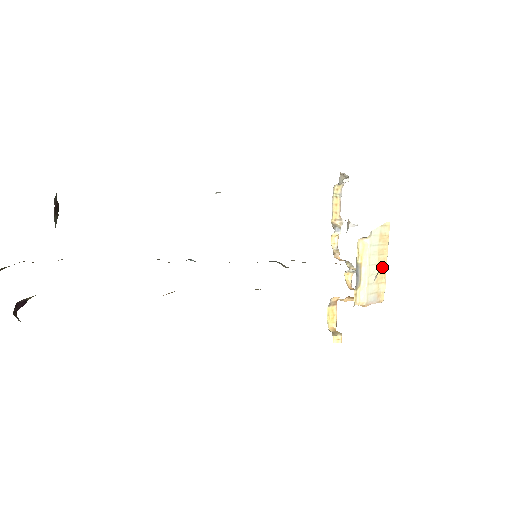
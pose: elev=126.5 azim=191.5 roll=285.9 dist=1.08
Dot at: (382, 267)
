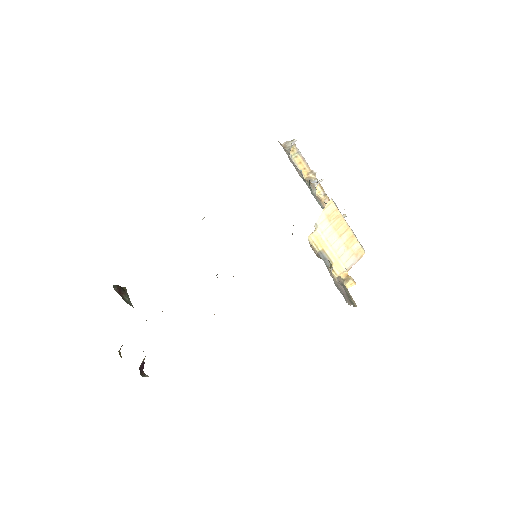
Dot at: (346, 234)
